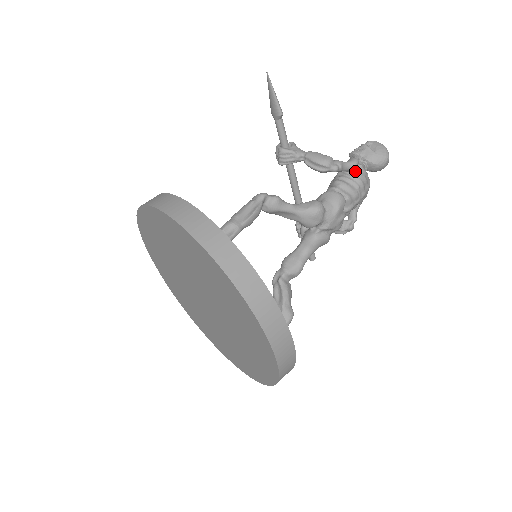
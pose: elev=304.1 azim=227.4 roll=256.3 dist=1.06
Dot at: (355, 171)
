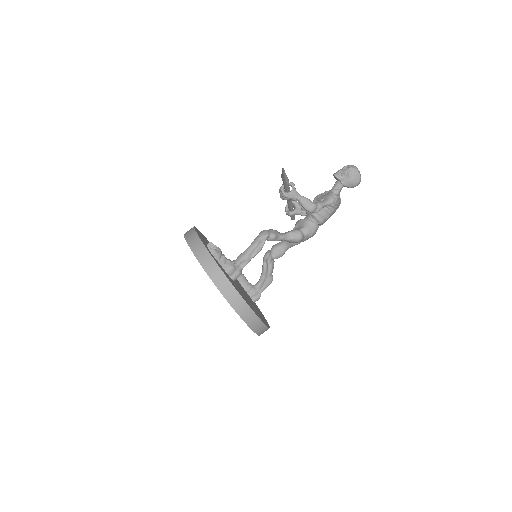
Dot at: (331, 206)
